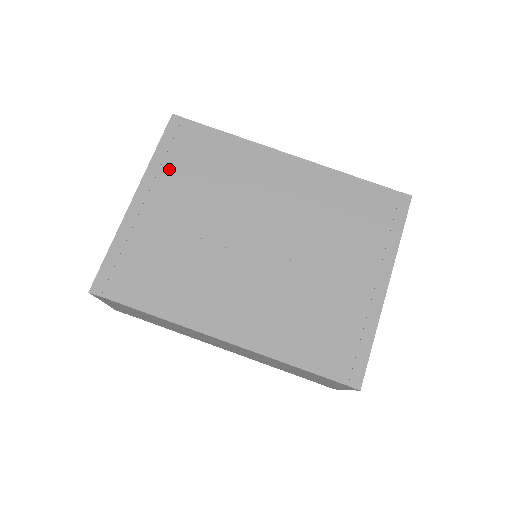
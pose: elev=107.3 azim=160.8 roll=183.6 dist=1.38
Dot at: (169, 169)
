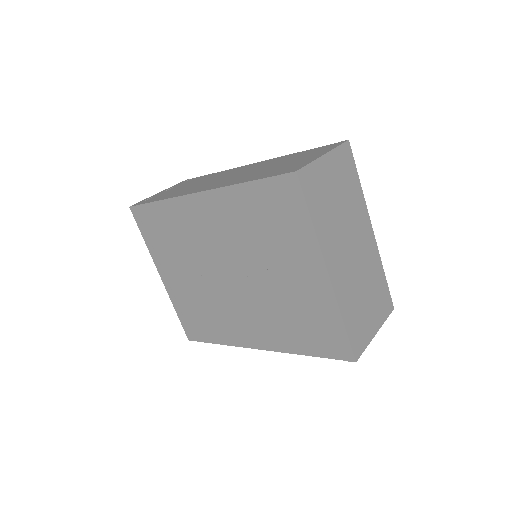
Dot at: (158, 249)
